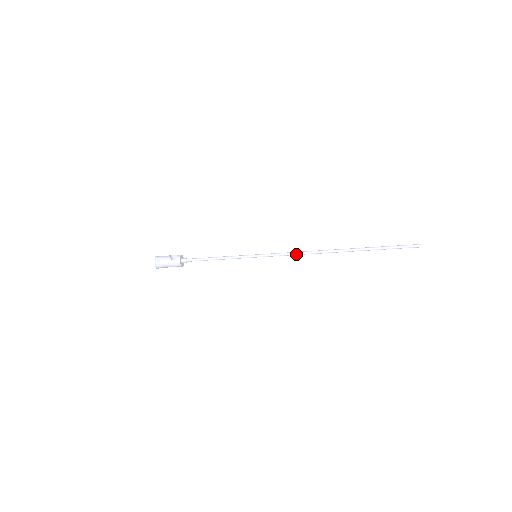
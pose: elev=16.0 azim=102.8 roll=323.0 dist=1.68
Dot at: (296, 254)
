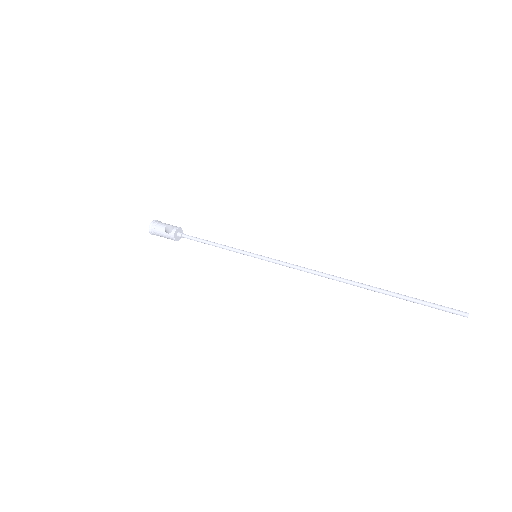
Dot at: (301, 270)
